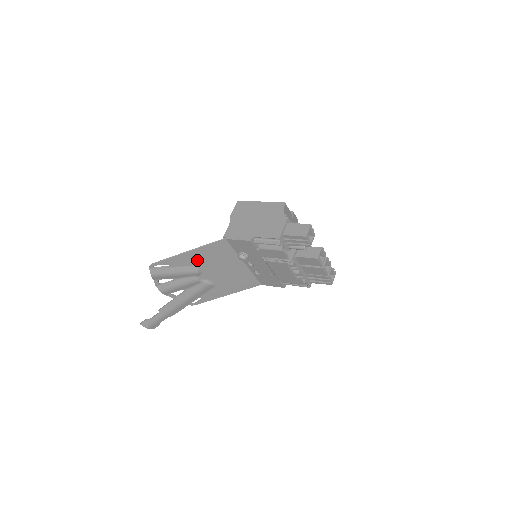
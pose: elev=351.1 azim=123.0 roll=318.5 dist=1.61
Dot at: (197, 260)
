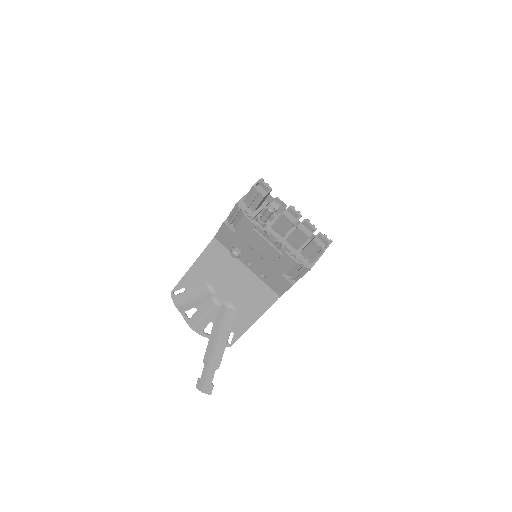
Dot at: (204, 274)
